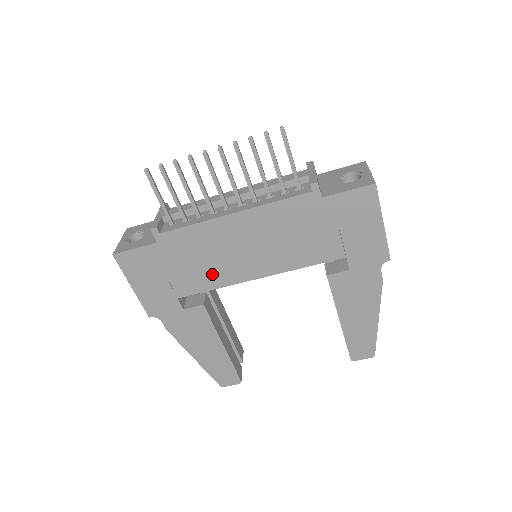
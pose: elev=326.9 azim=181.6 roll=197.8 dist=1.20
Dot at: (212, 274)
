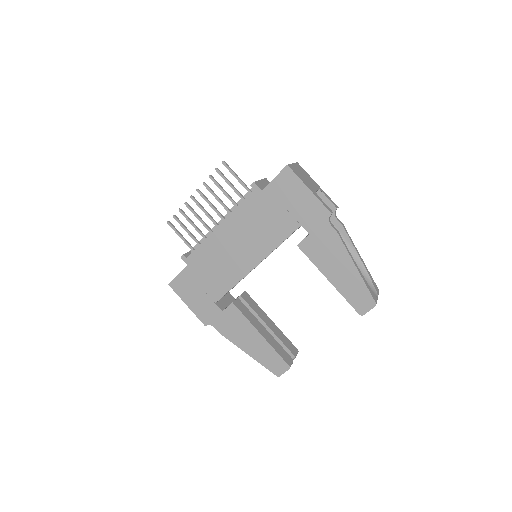
Dot at: (227, 275)
